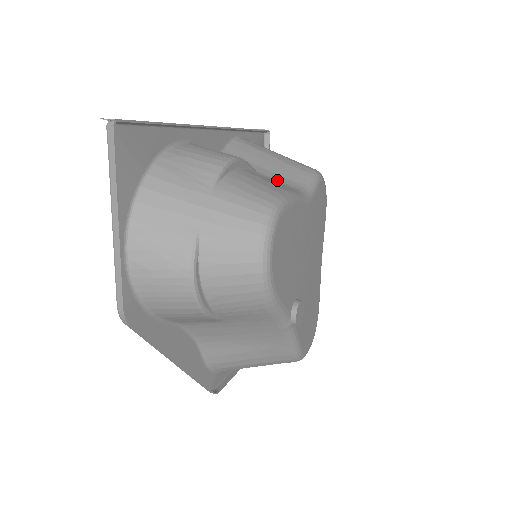
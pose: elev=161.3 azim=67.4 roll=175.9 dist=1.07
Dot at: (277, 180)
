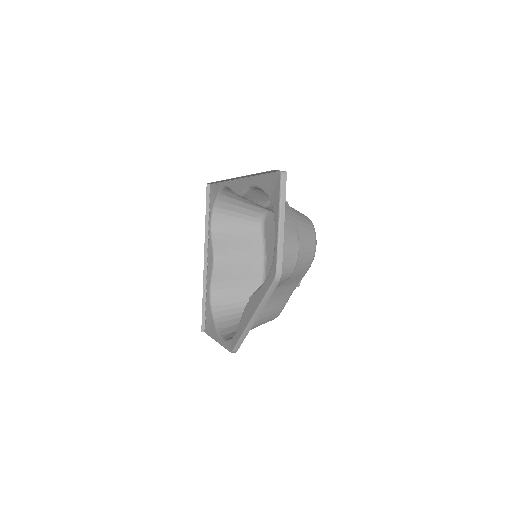
Dot at: occluded
